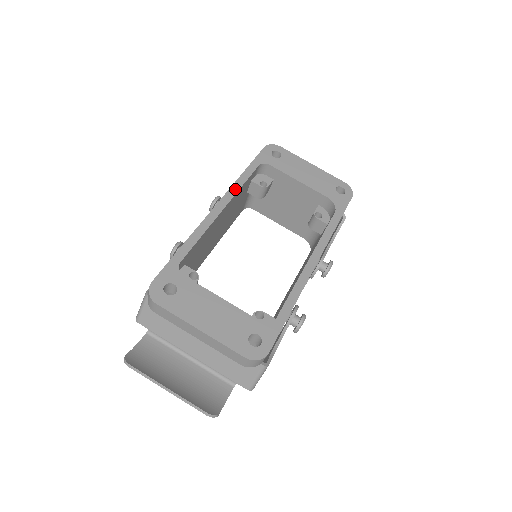
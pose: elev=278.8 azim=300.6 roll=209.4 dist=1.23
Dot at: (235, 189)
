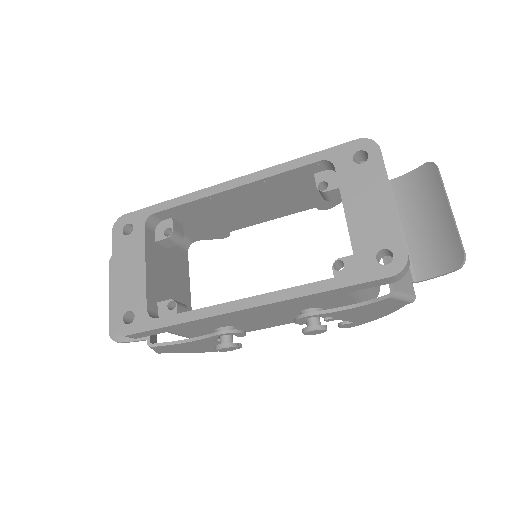
Dot at: (264, 174)
